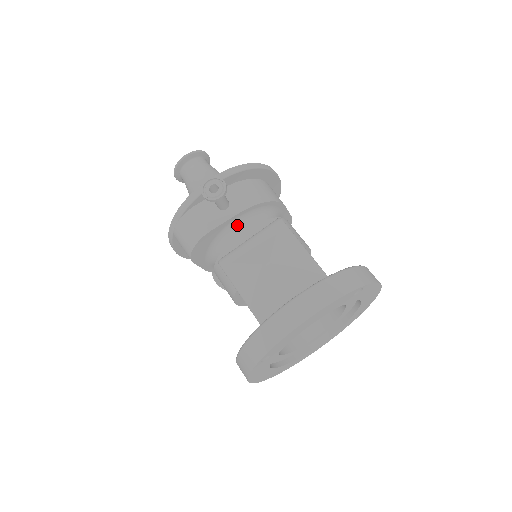
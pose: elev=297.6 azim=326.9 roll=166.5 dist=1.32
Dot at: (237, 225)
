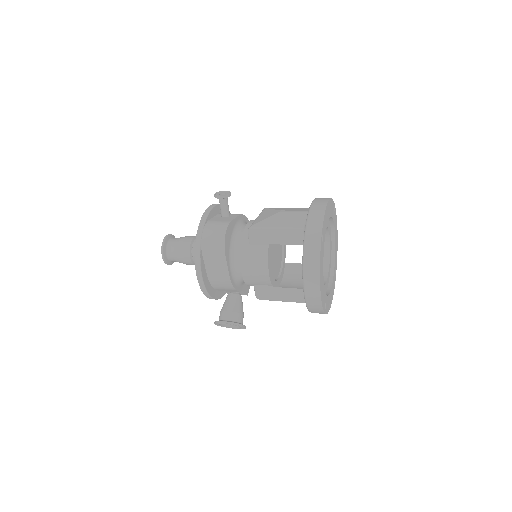
Dot at: (240, 225)
